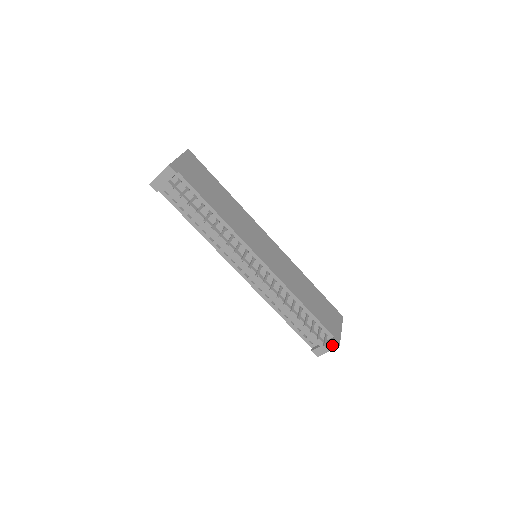
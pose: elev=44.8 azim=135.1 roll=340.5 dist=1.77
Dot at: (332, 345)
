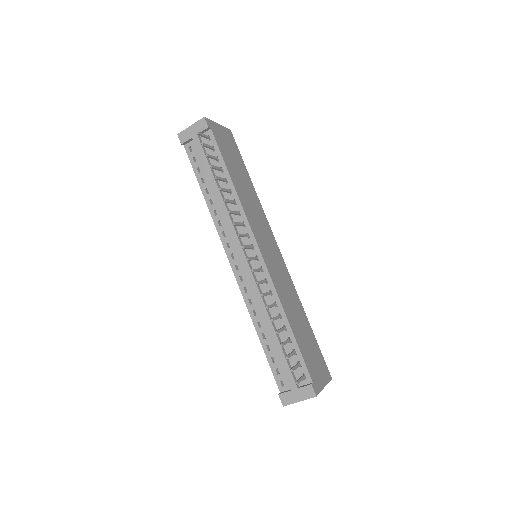
Dot at: (307, 392)
